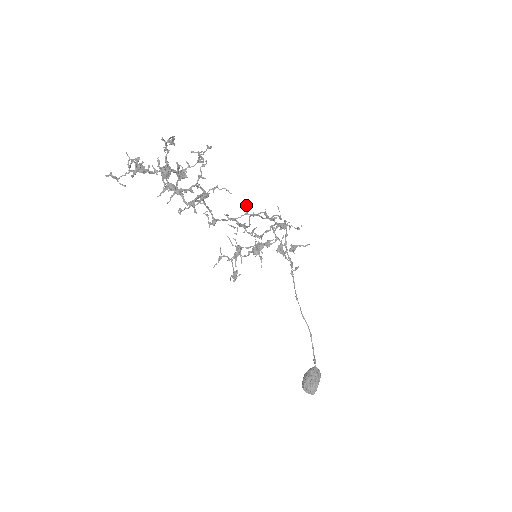
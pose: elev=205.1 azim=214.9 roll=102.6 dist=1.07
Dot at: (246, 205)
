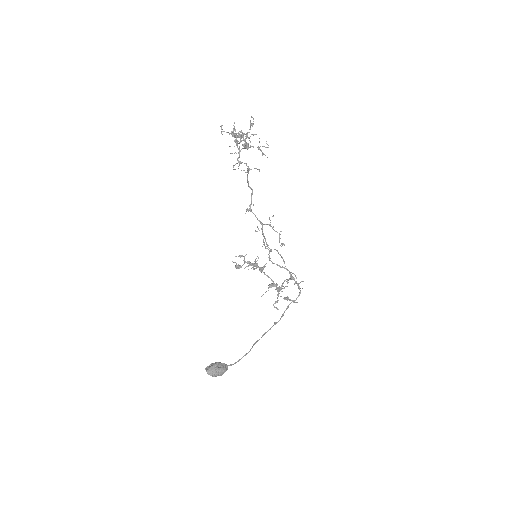
Dot at: (272, 216)
